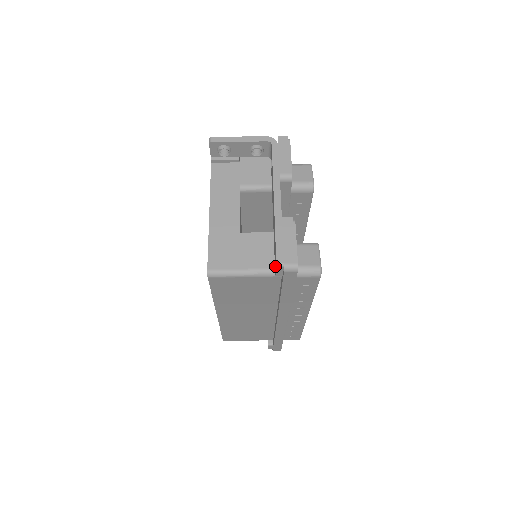
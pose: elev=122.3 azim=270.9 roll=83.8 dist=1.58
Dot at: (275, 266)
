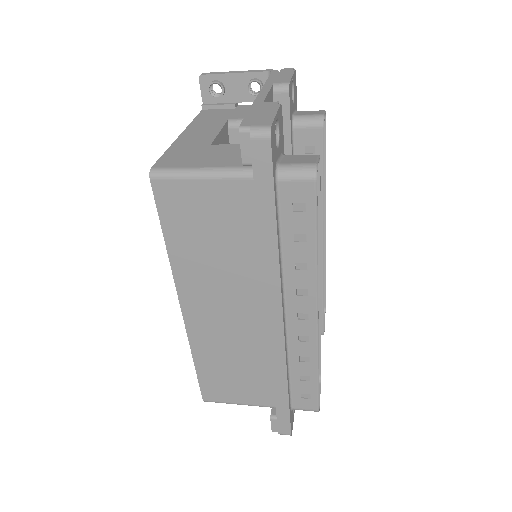
Dot at: occluded
